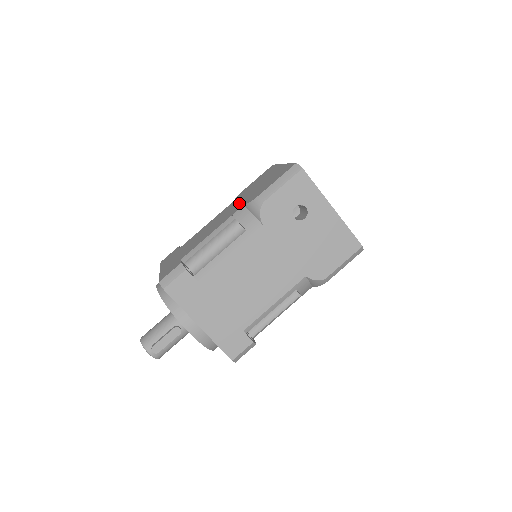
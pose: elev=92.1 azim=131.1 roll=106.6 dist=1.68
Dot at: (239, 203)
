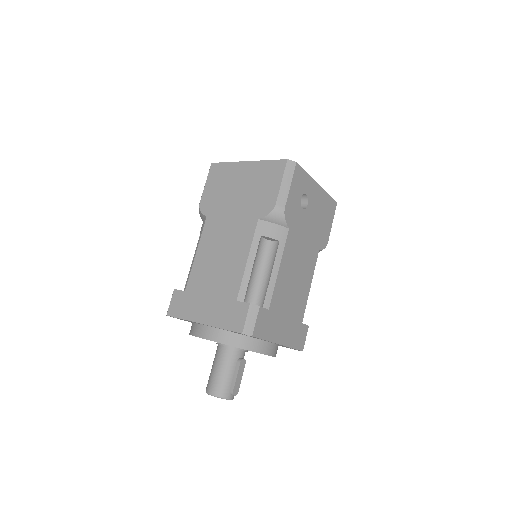
Dot at: (237, 218)
